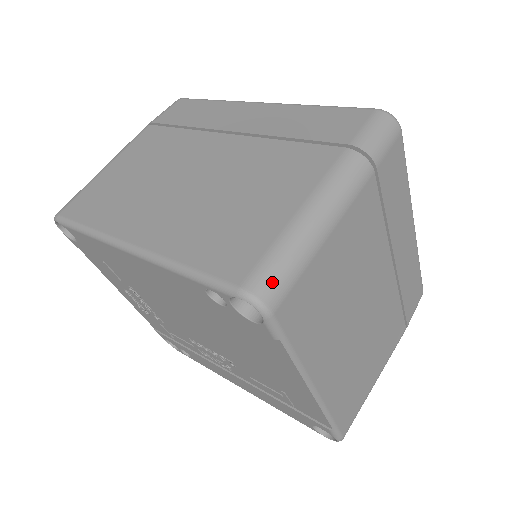
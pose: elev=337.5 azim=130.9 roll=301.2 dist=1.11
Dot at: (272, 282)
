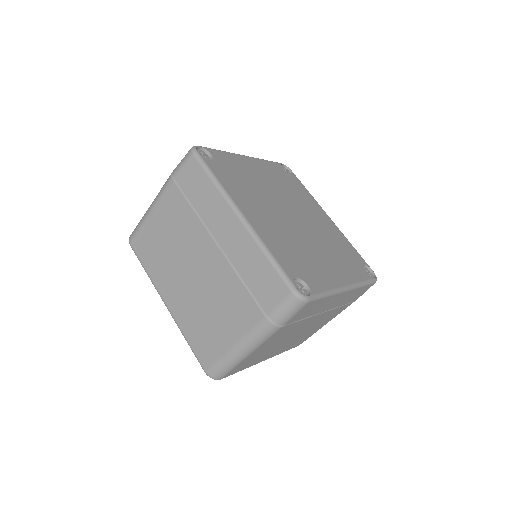
Dot at: (219, 373)
